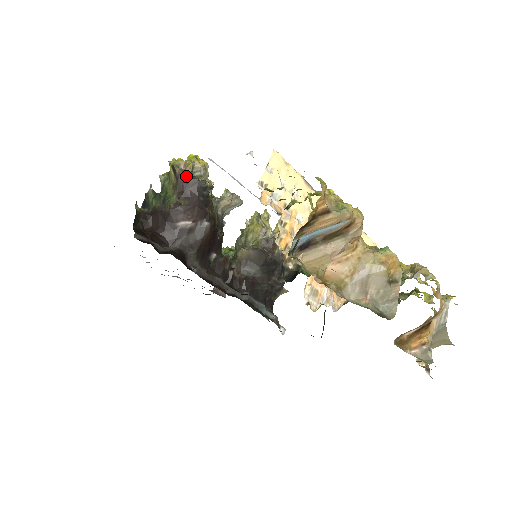
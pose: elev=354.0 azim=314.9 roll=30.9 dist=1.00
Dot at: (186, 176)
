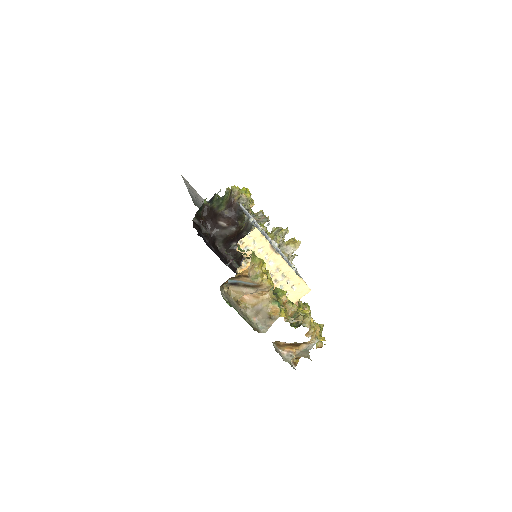
Dot at: (235, 200)
